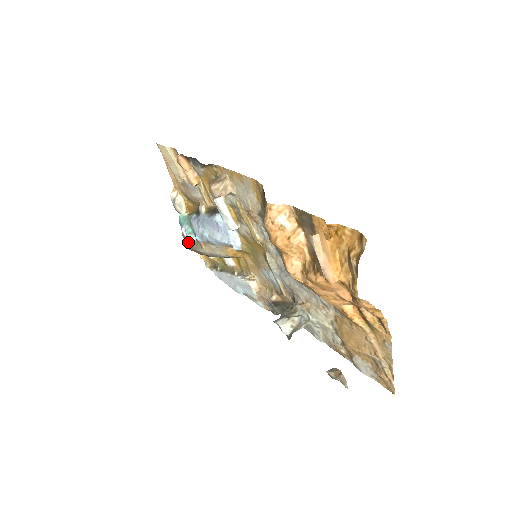
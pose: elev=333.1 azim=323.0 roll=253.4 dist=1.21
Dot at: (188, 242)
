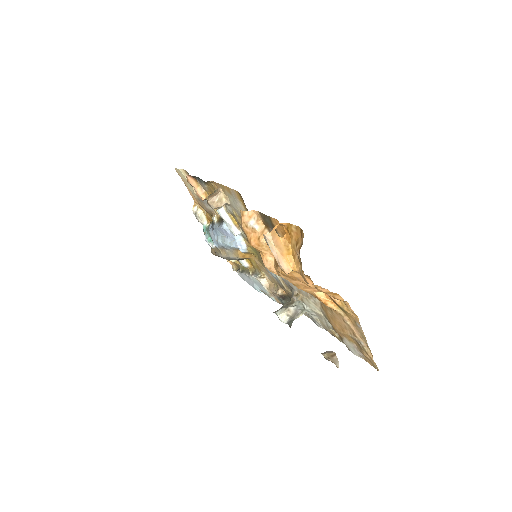
Dot at: (212, 249)
